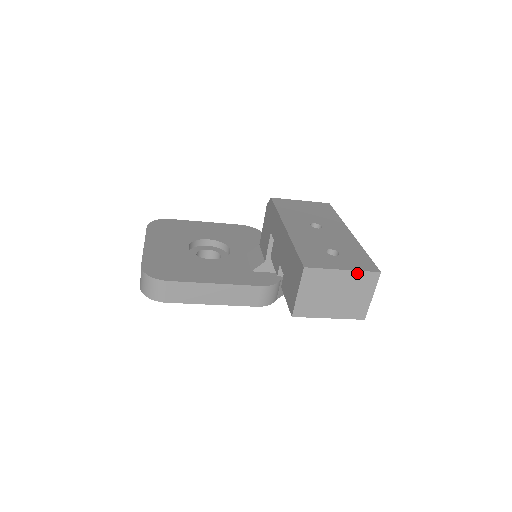
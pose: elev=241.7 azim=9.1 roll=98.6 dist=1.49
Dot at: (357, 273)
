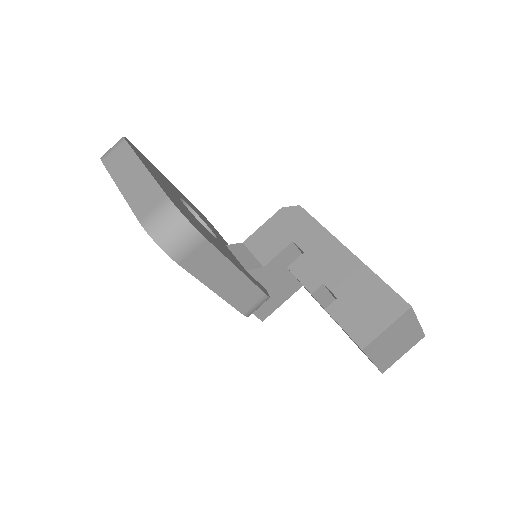
Dot at: (419, 329)
